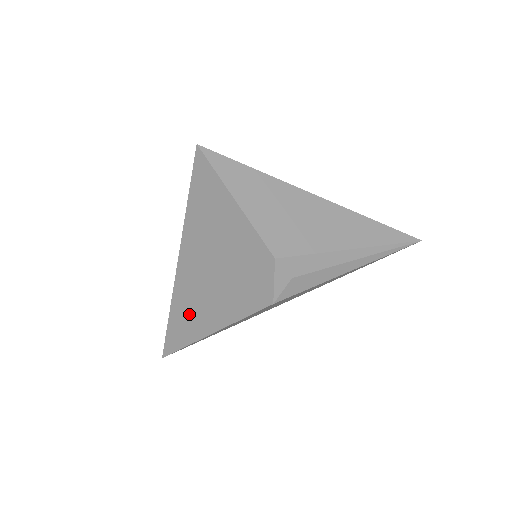
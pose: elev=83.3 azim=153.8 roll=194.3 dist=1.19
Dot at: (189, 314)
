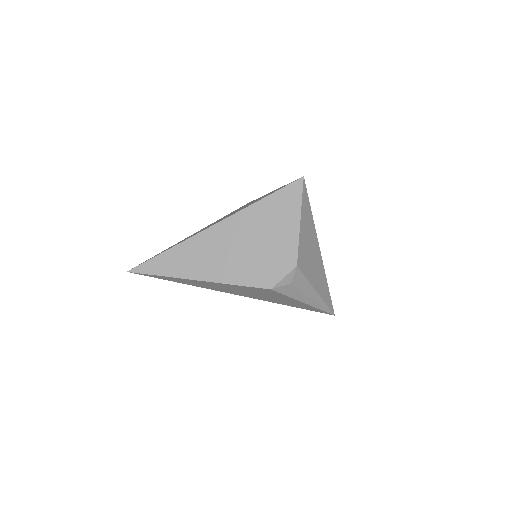
Dot at: (192, 257)
